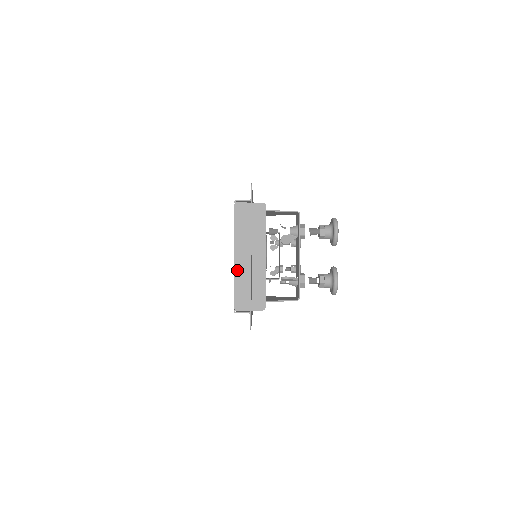
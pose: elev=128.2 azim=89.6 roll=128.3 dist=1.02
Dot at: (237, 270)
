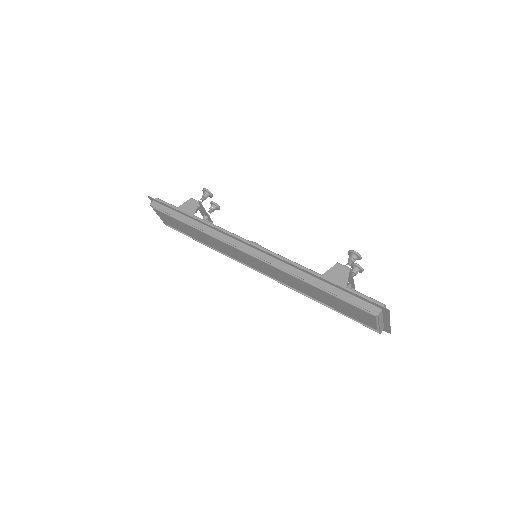
Dot at: (380, 326)
